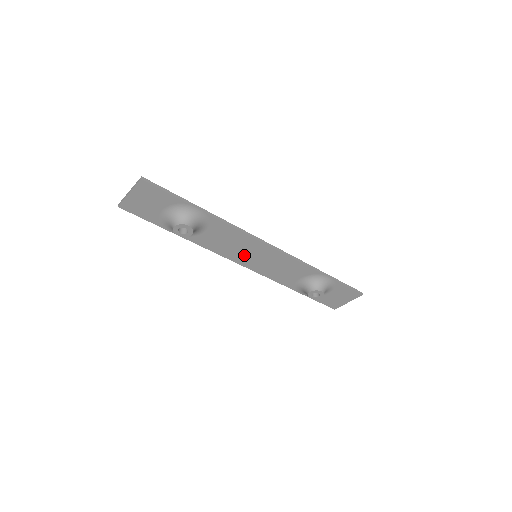
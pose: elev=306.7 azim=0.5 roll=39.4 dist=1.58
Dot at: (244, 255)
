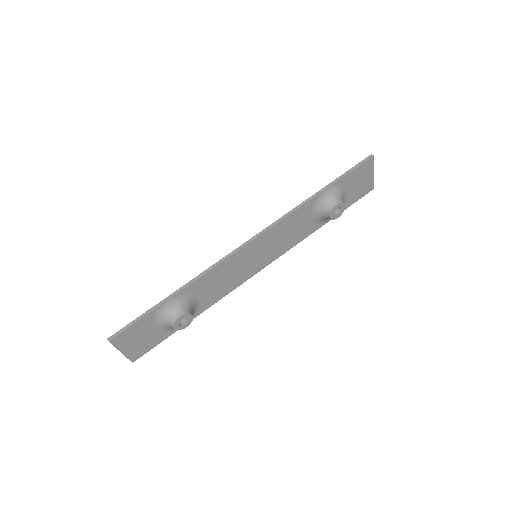
Dot at: (248, 267)
